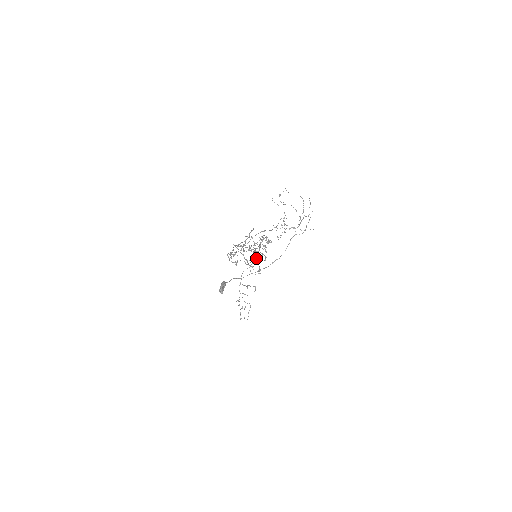
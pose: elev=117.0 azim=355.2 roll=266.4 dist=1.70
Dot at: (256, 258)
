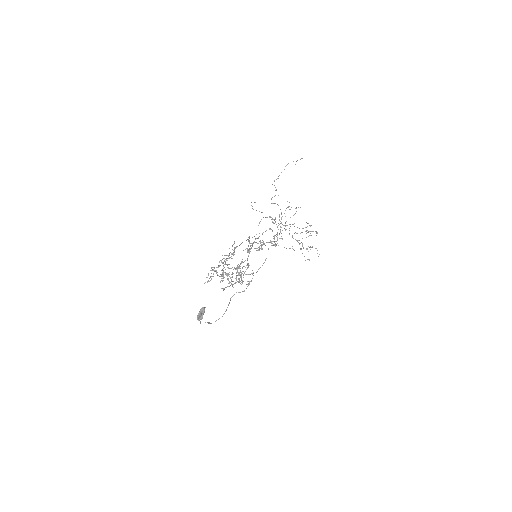
Dot at: (229, 286)
